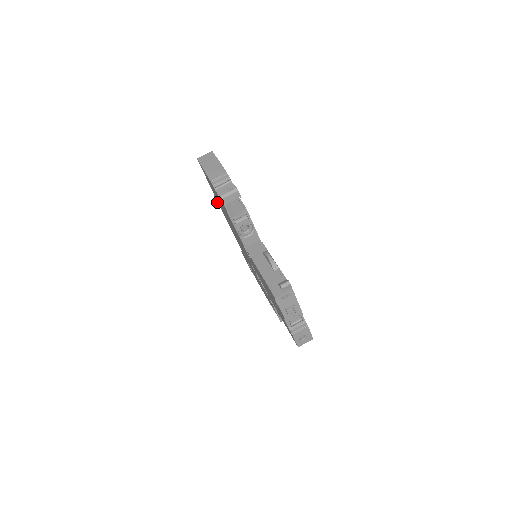
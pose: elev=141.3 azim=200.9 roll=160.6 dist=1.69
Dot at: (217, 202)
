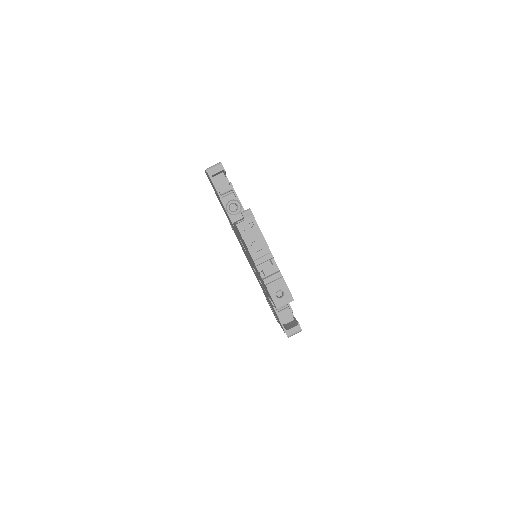
Dot at: (232, 229)
